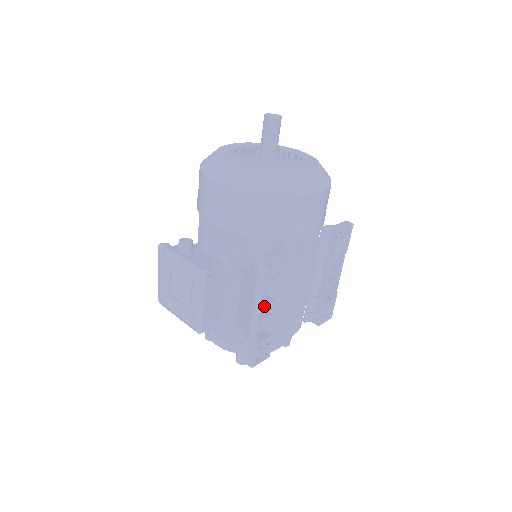
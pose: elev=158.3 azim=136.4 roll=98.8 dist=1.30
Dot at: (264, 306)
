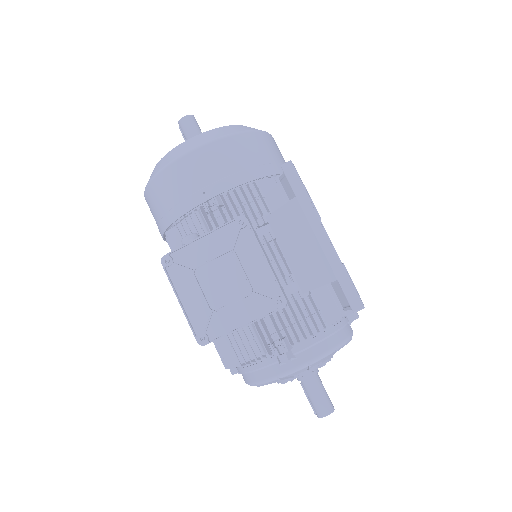
Dot at: (321, 224)
